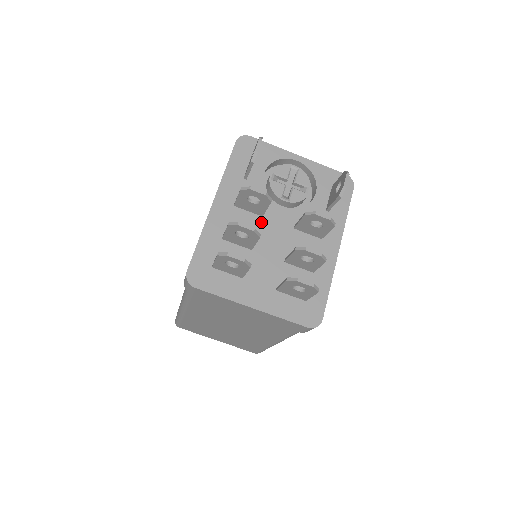
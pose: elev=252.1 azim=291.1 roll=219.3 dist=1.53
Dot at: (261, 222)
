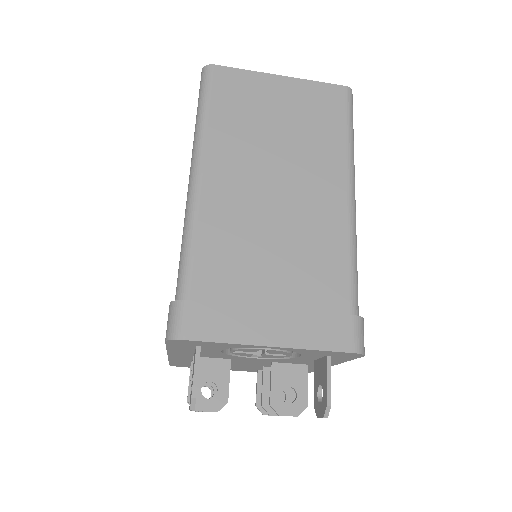
Dot at: occluded
